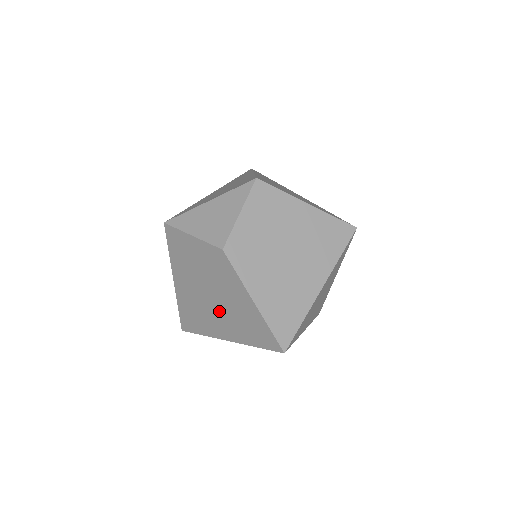
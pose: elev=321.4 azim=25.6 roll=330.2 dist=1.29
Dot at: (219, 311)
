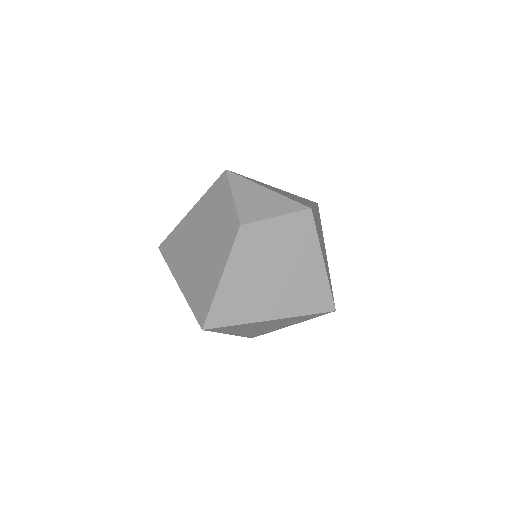
Dot at: (194, 260)
